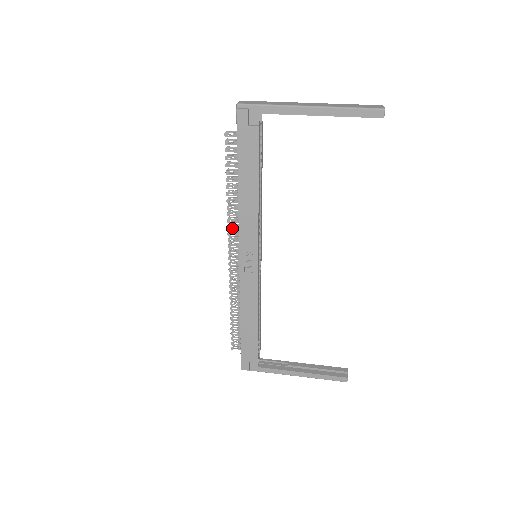
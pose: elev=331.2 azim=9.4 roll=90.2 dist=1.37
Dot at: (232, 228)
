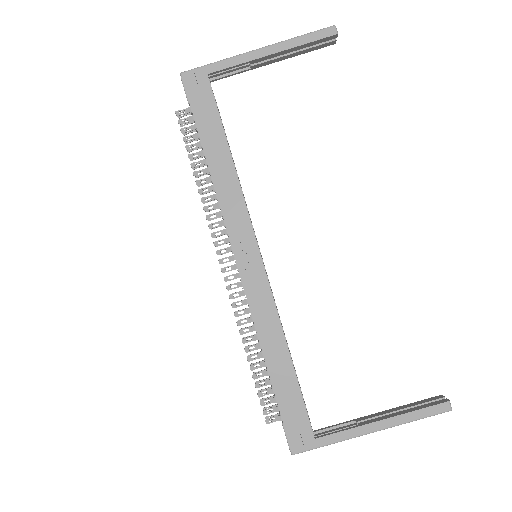
Dot at: (215, 227)
